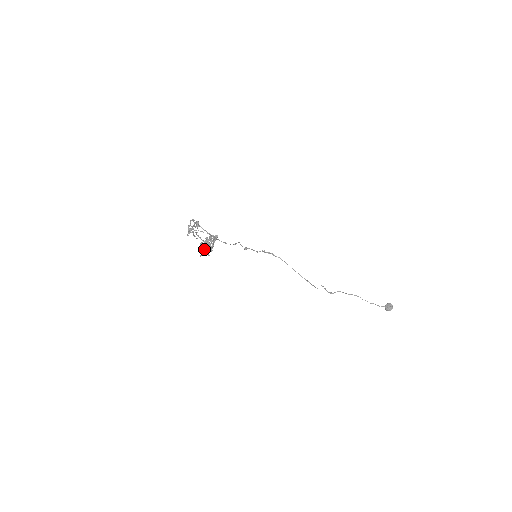
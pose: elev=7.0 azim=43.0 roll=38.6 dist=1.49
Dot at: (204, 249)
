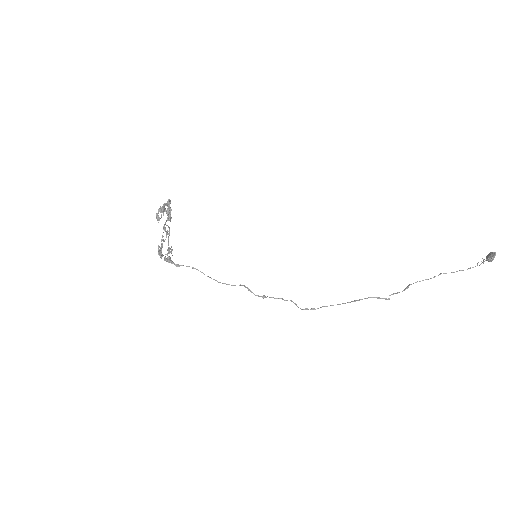
Dot at: (165, 223)
